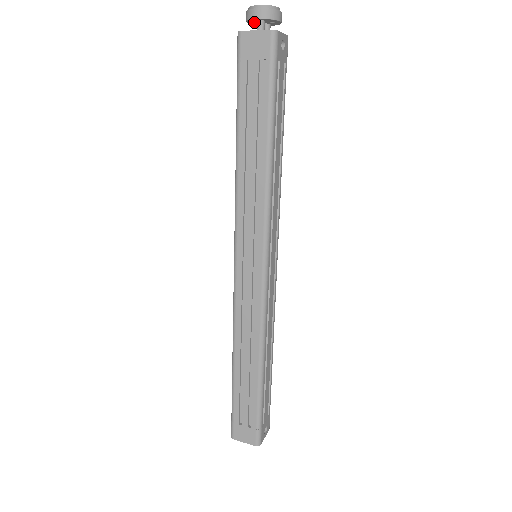
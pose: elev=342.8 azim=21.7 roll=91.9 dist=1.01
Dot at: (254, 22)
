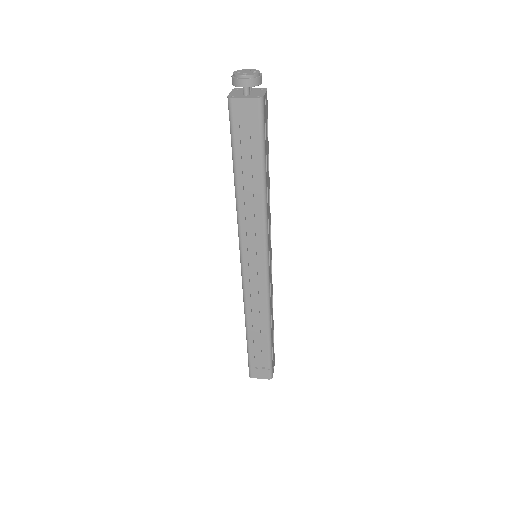
Dot at: occluded
